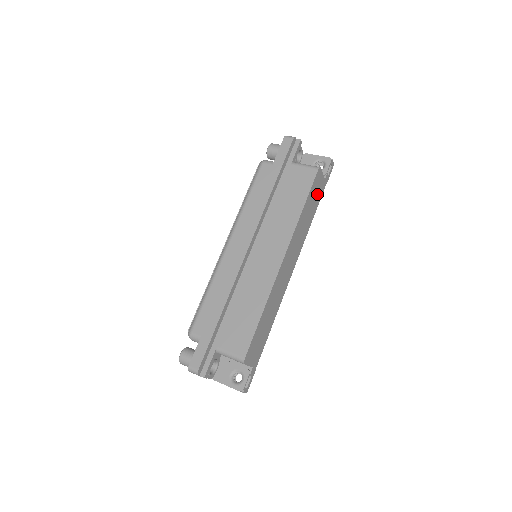
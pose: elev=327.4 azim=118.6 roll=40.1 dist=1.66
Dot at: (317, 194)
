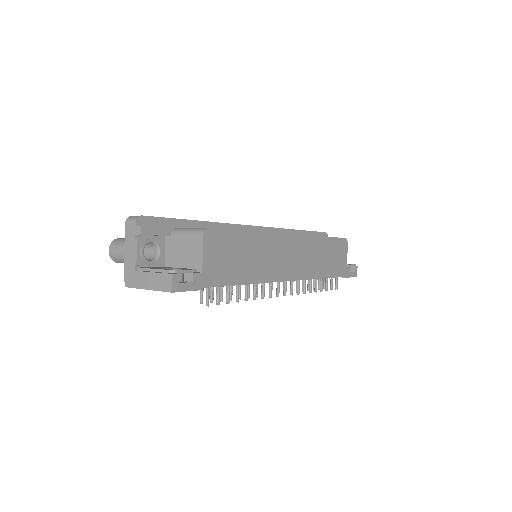
Dot at: (337, 262)
